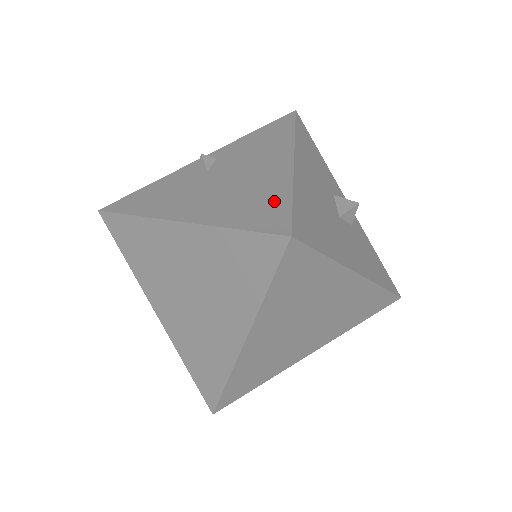
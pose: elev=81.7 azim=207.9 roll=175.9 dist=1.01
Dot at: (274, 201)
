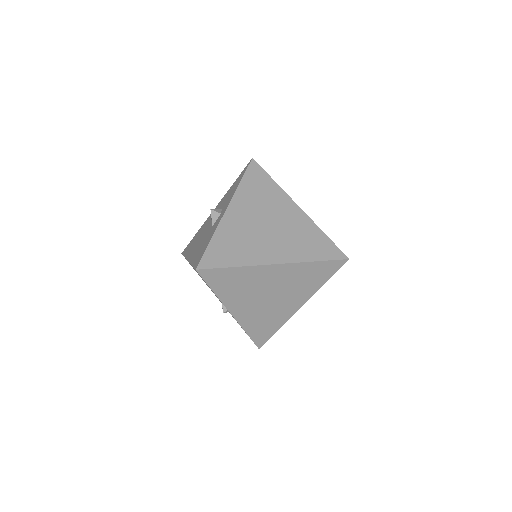
Dot at: occluded
